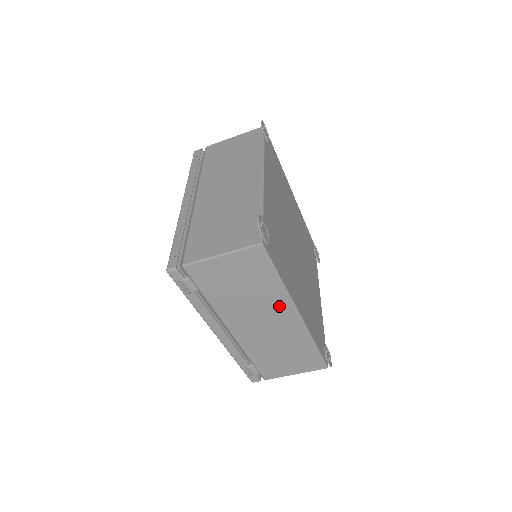
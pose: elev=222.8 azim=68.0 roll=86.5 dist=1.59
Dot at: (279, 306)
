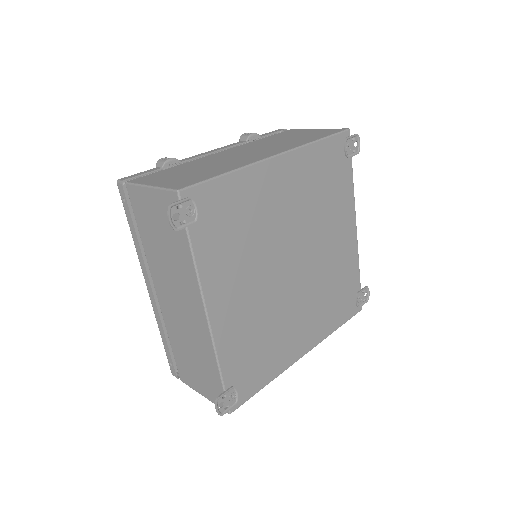
Dot at: occluded
